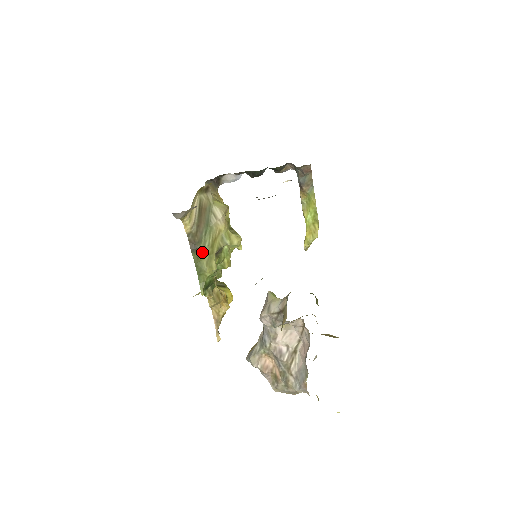
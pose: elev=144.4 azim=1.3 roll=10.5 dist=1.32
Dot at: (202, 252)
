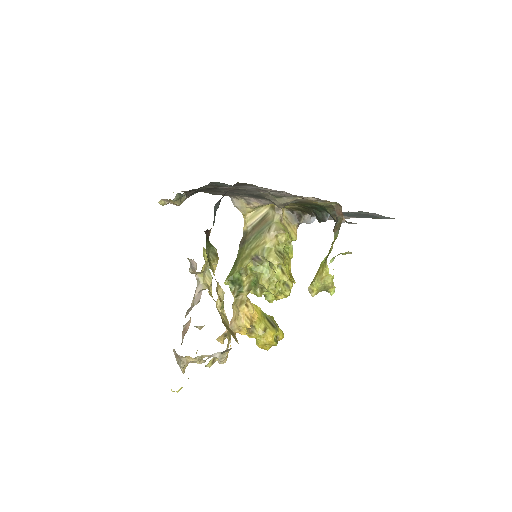
Dot at: (244, 250)
